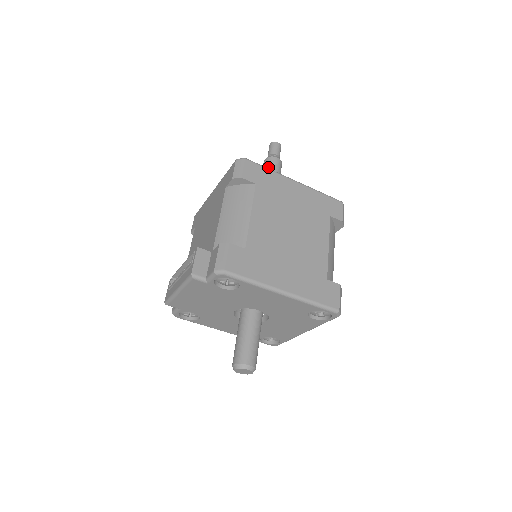
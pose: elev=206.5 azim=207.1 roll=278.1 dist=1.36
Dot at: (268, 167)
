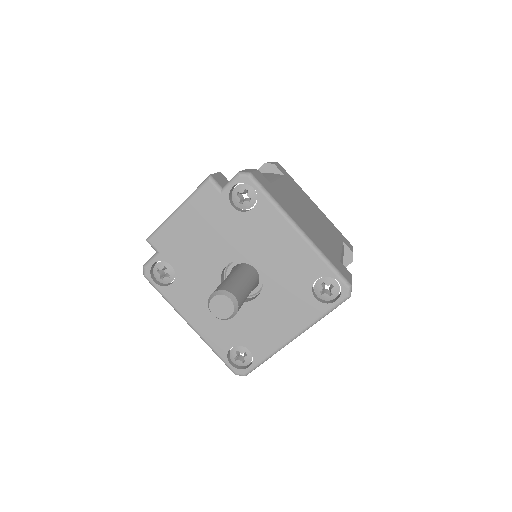
Dot at: occluded
